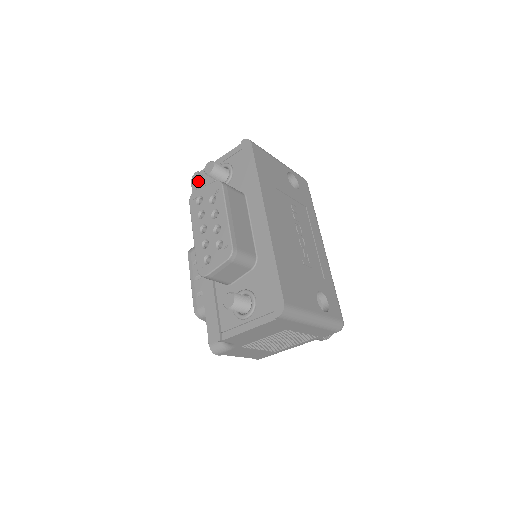
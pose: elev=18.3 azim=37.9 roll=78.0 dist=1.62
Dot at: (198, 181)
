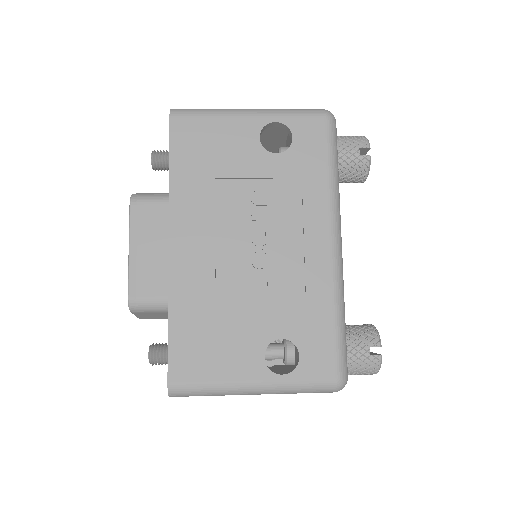
Dot at: occluded
